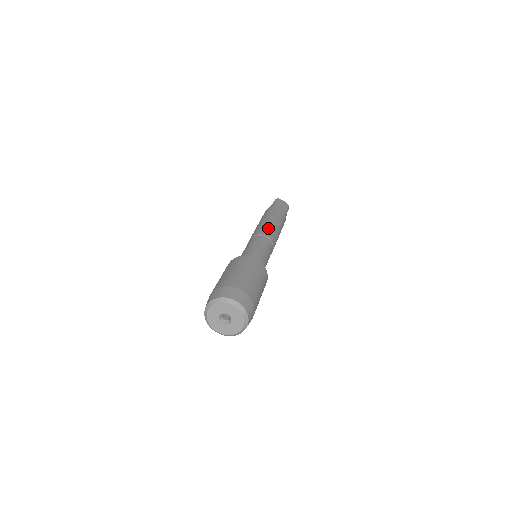
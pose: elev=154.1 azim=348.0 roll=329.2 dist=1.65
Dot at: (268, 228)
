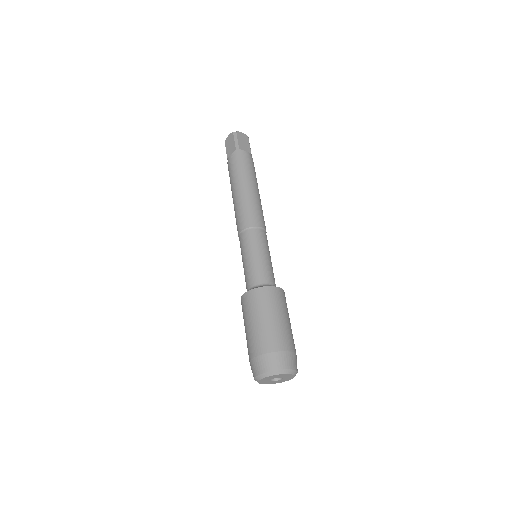
Dot at: (255, 209)
